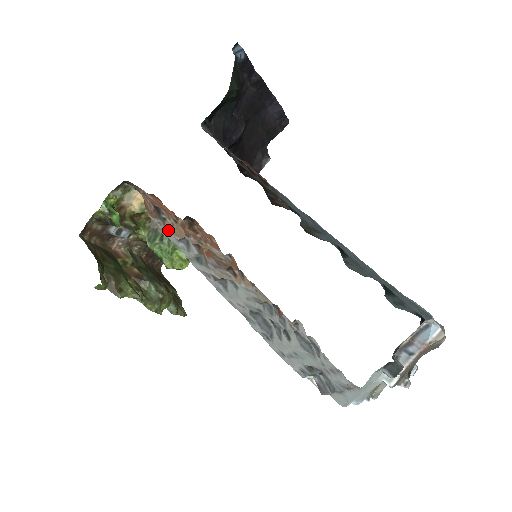
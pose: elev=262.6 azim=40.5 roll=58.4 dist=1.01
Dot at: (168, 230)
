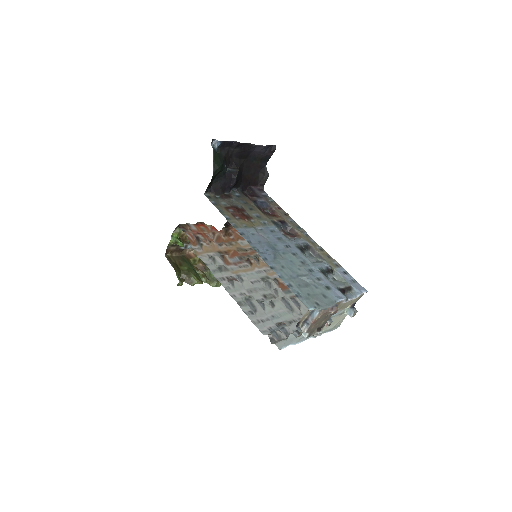
Dot at: (204, 251)
